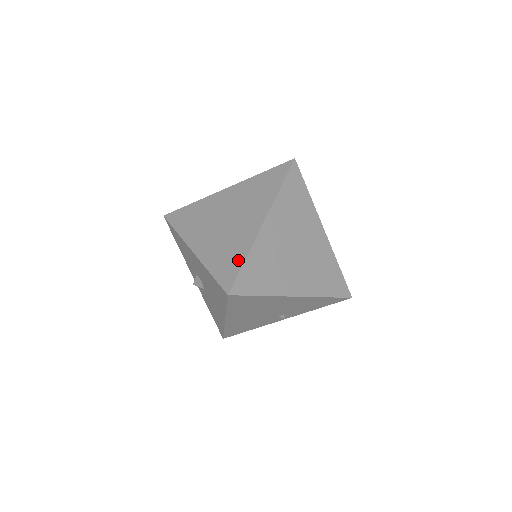
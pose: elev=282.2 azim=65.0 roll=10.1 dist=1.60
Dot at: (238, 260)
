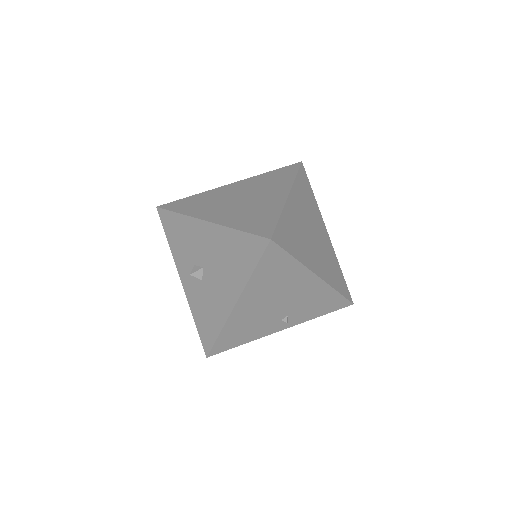
Dot at: (271, 218)
